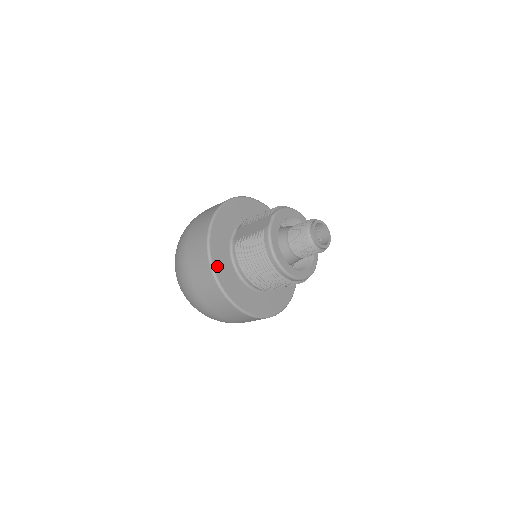
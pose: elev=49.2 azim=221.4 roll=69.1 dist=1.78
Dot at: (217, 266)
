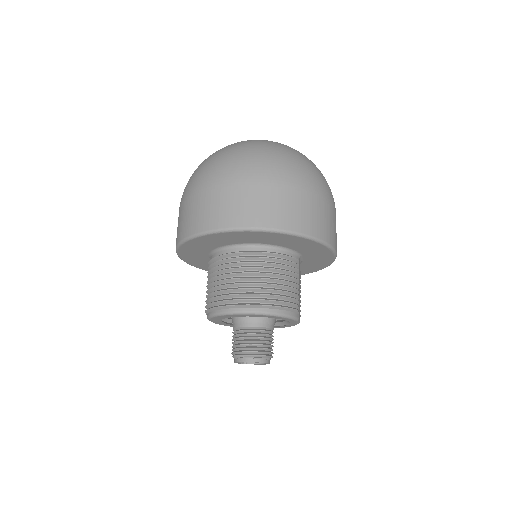
Dot at: occluded
